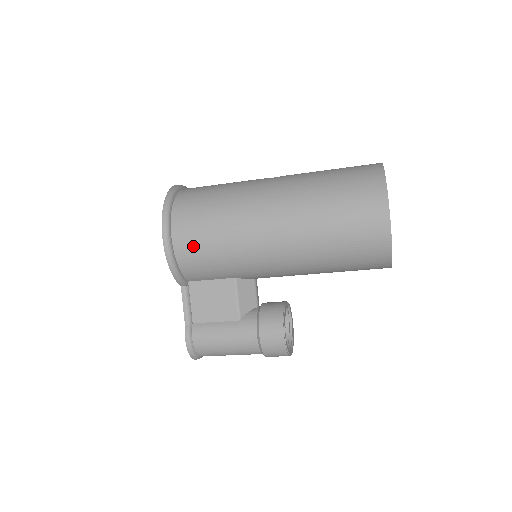
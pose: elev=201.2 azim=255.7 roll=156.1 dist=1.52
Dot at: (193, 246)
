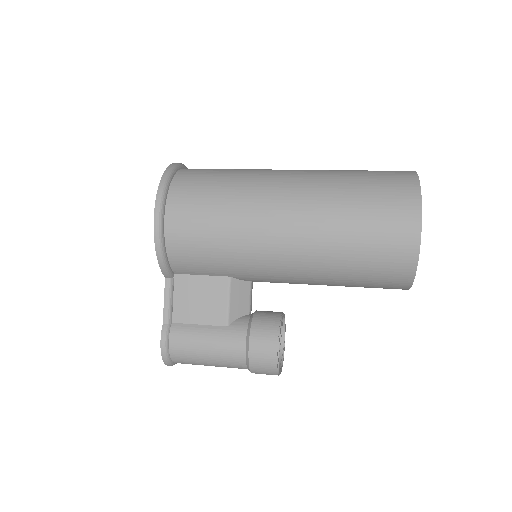
Dot at: (188, 232)
